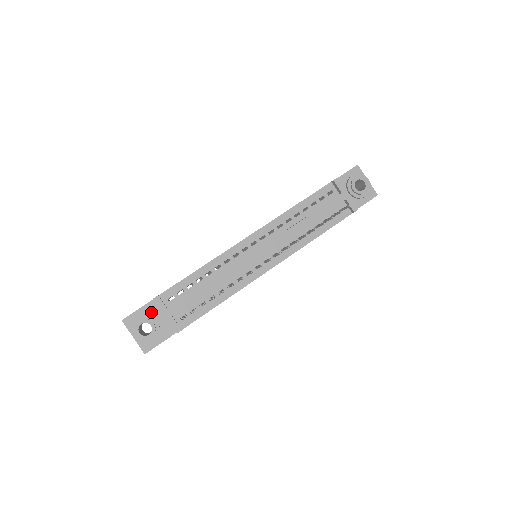
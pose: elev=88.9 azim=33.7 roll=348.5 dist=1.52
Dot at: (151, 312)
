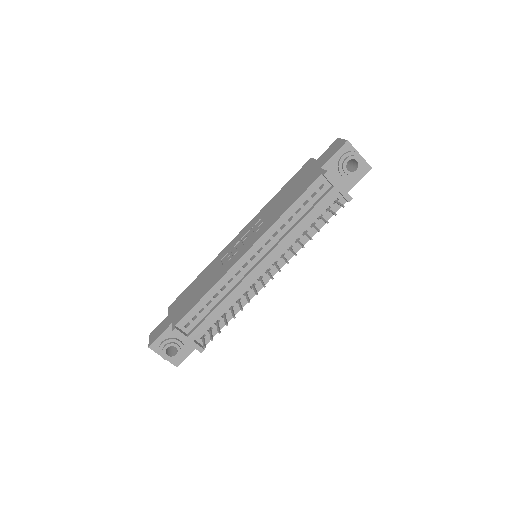
Dot at: (172, 335)
